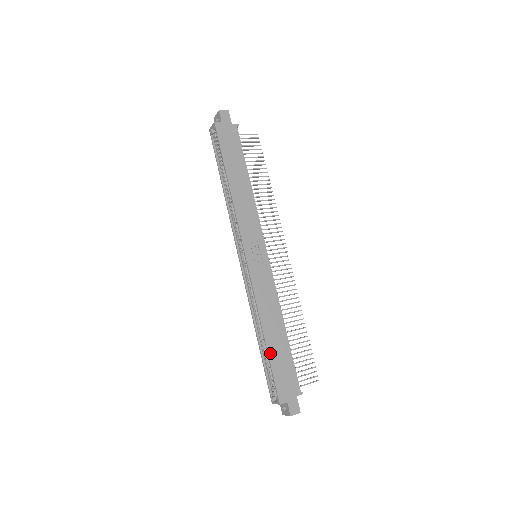
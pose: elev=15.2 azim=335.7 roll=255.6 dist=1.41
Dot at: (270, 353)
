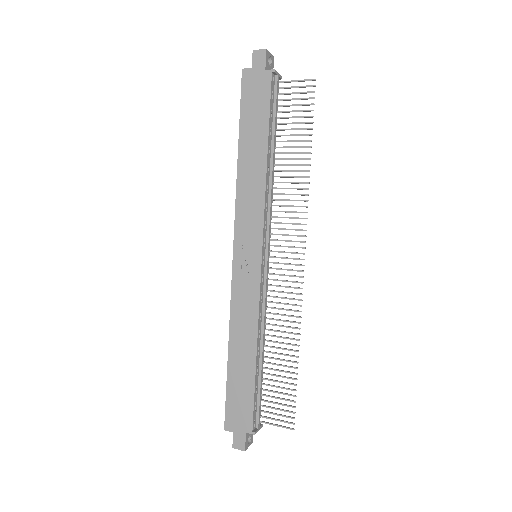
Dot at: (229, 374)
